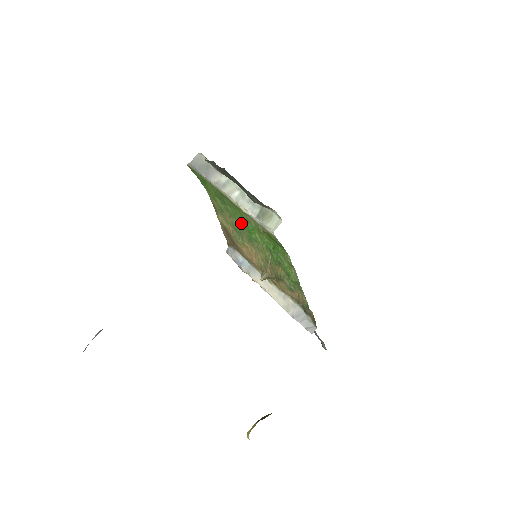
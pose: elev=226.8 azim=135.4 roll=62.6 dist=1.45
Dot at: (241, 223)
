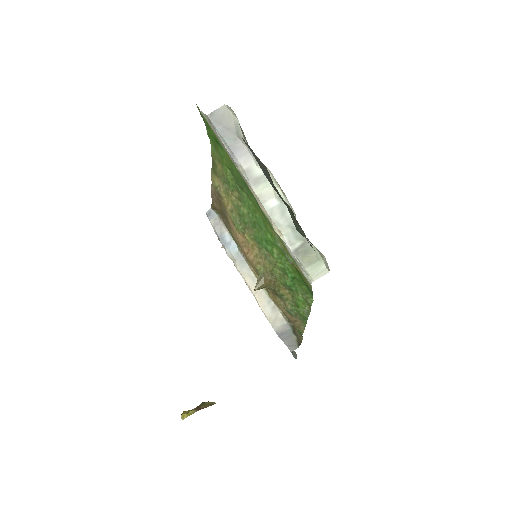
Dot at: (255, 222)
